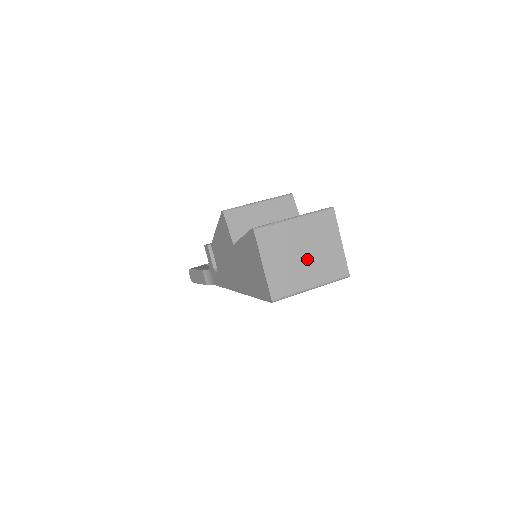
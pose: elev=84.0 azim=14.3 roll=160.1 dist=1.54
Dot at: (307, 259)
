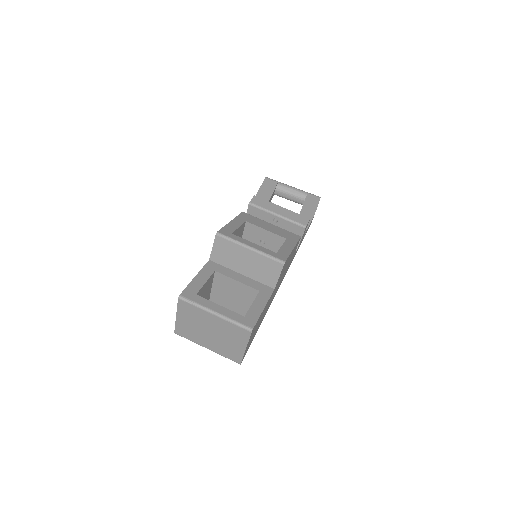
Dot at: (212, 336)
